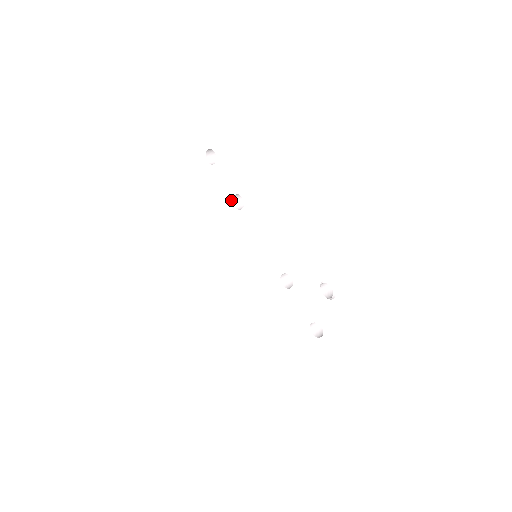
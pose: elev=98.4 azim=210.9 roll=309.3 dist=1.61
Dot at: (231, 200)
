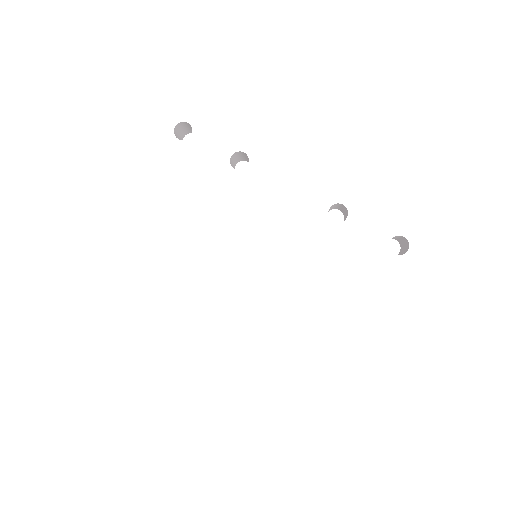
Dot at: (228, 164)
